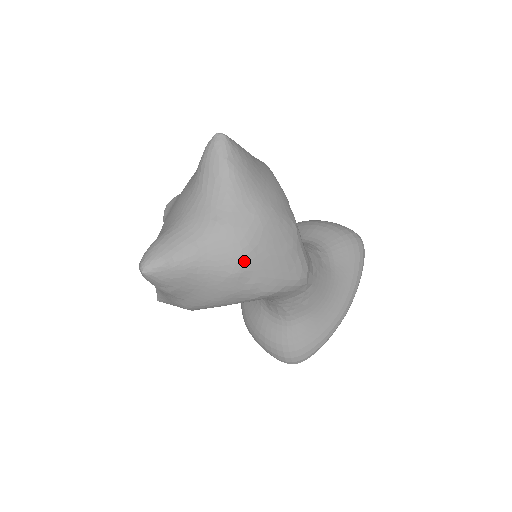
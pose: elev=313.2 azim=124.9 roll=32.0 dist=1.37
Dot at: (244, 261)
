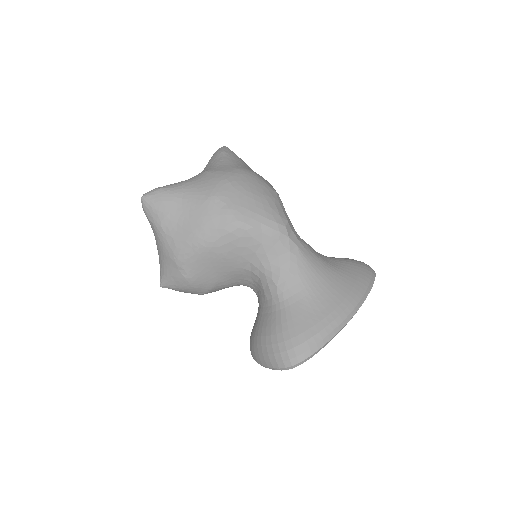
Dot at: (221, 188)
